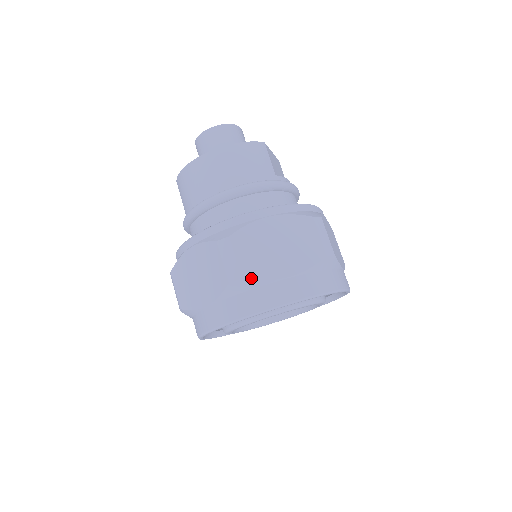
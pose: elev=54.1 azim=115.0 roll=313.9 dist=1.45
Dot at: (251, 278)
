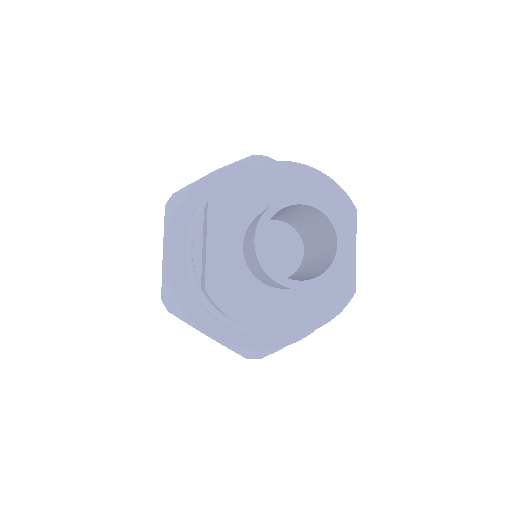
Dot at: occluded
